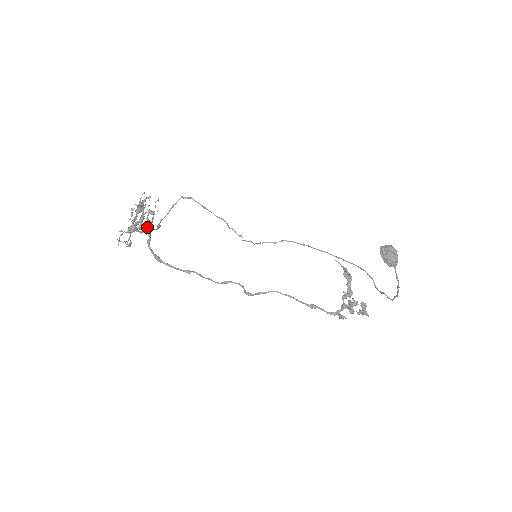
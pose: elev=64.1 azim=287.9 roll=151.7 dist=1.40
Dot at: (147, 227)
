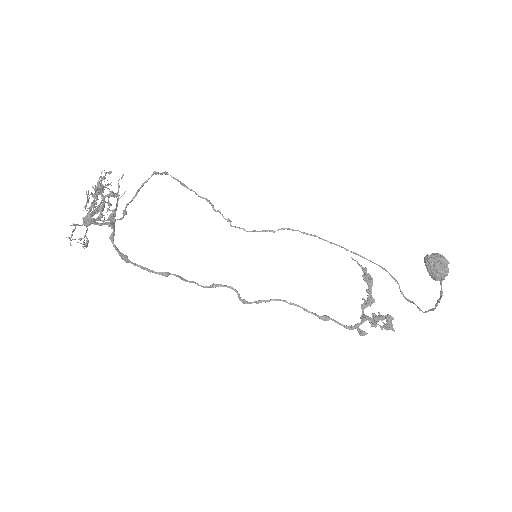
Dot at: (109, 217)
